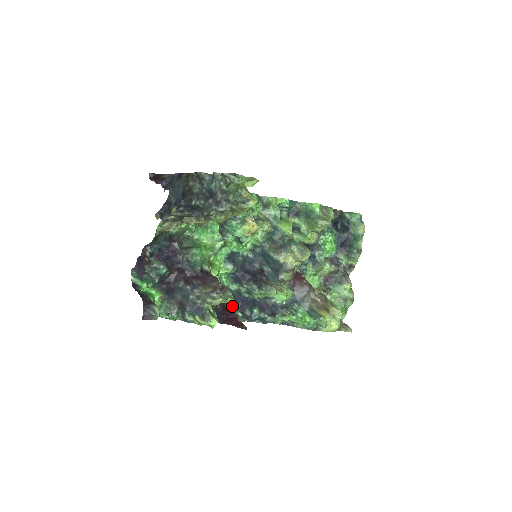
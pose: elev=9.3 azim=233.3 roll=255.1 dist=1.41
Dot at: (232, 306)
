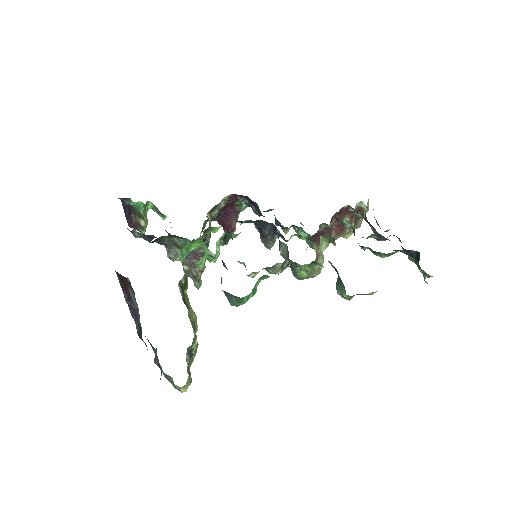
Dot at: (239, 201)
